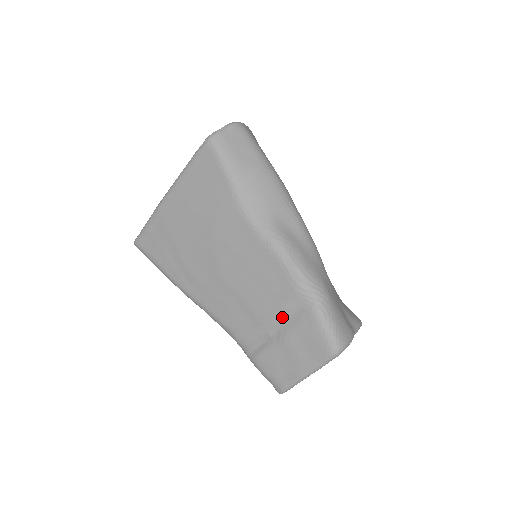
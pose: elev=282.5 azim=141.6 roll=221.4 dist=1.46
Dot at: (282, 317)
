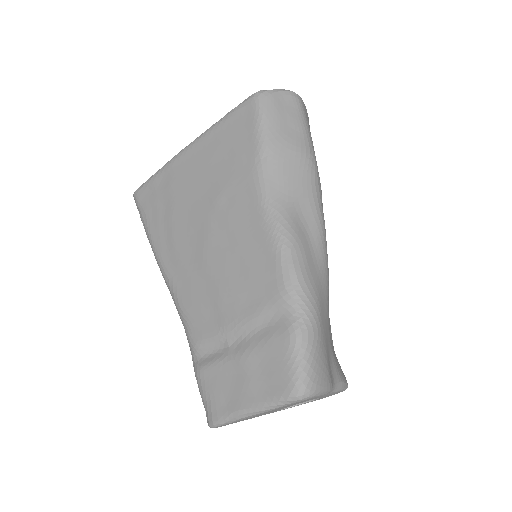
Dot at: (251, 325)
